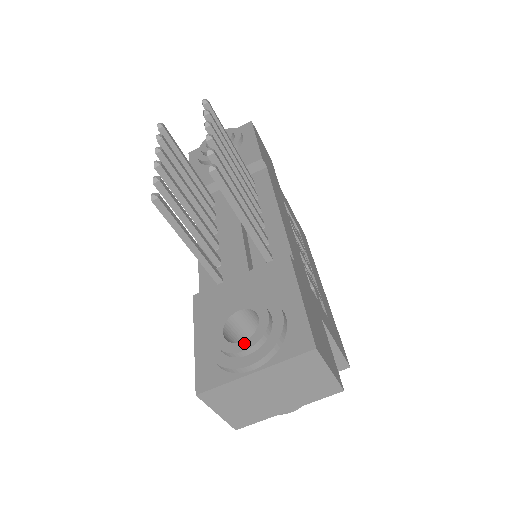
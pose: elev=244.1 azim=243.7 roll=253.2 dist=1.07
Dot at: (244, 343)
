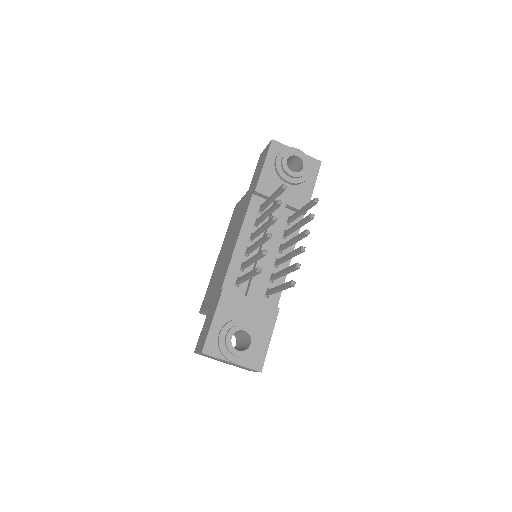
Dot at: (238, 352)
